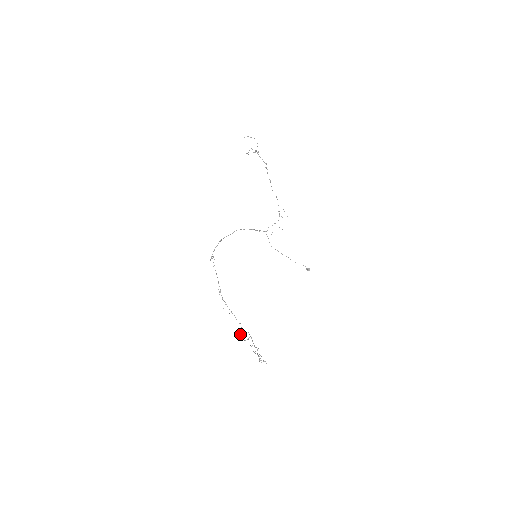
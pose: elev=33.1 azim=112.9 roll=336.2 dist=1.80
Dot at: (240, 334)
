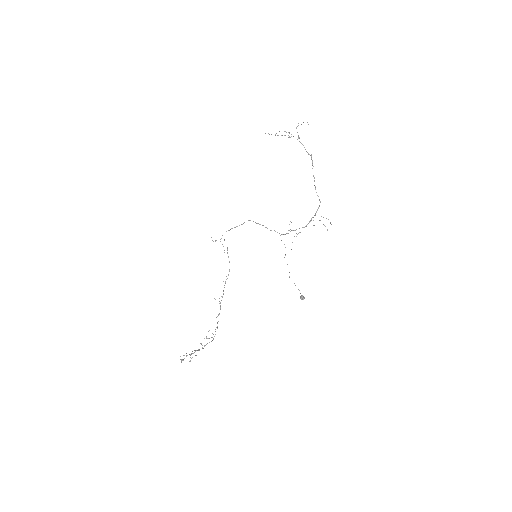
Dot at: occluded
